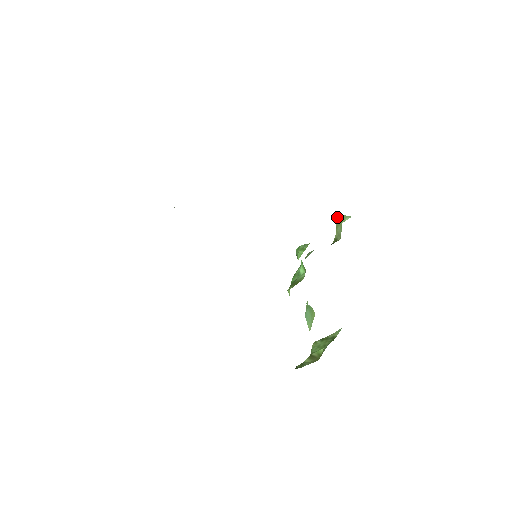
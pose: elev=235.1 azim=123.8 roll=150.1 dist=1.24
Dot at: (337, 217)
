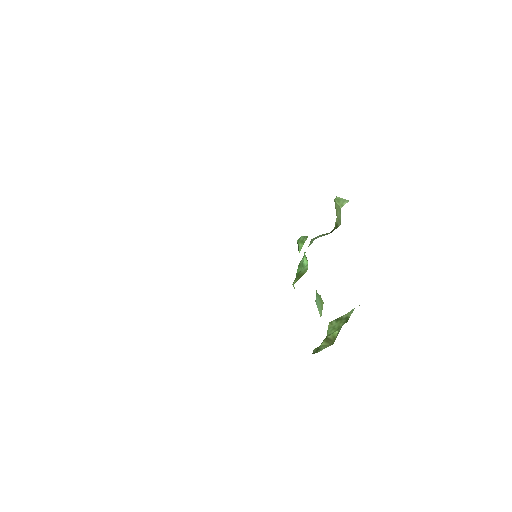
Dot at: (336, 201)
